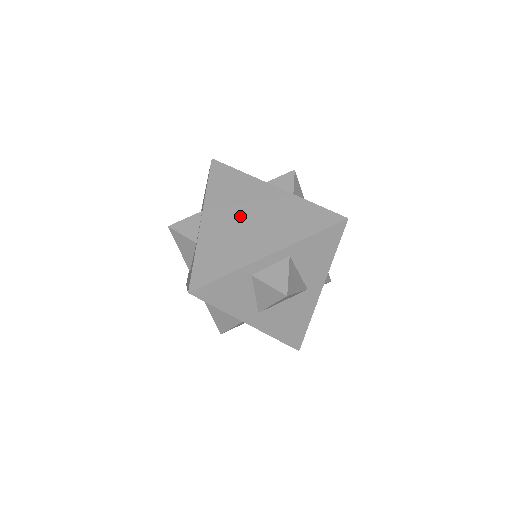
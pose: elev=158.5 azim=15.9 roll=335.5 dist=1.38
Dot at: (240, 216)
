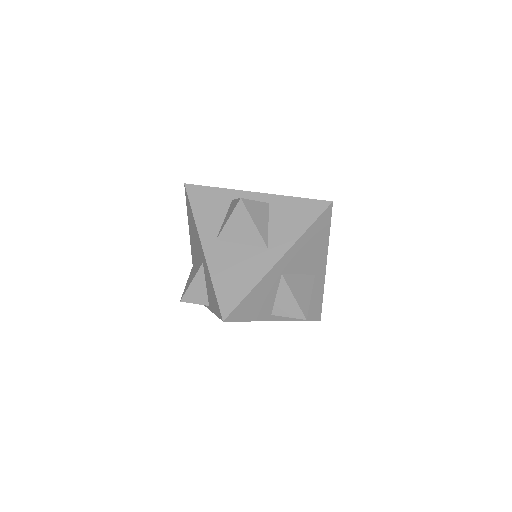
Dot at: occluded
